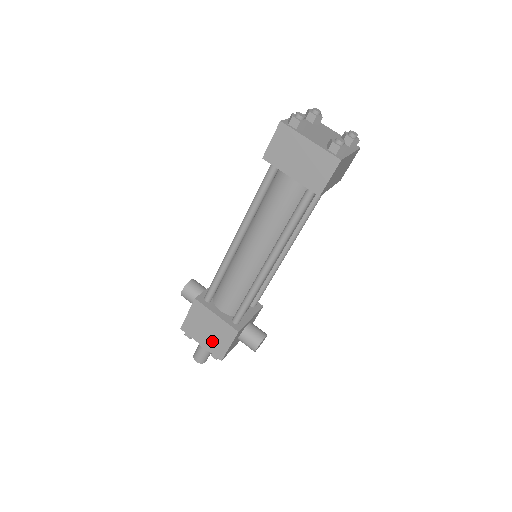
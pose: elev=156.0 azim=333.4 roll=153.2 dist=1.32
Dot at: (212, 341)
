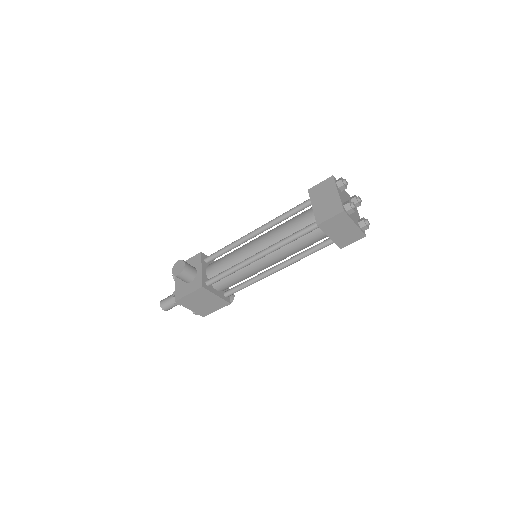
Dot at: (202, 308)
